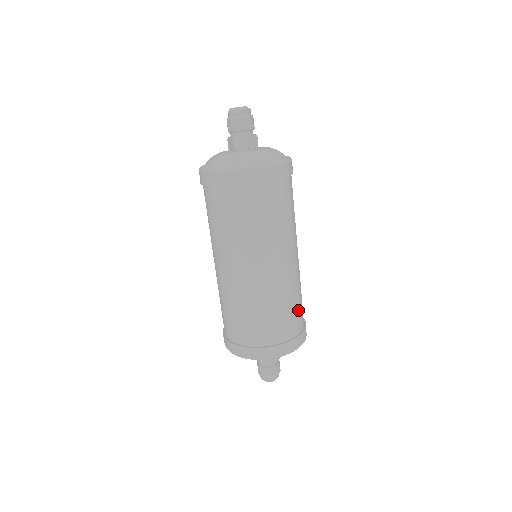
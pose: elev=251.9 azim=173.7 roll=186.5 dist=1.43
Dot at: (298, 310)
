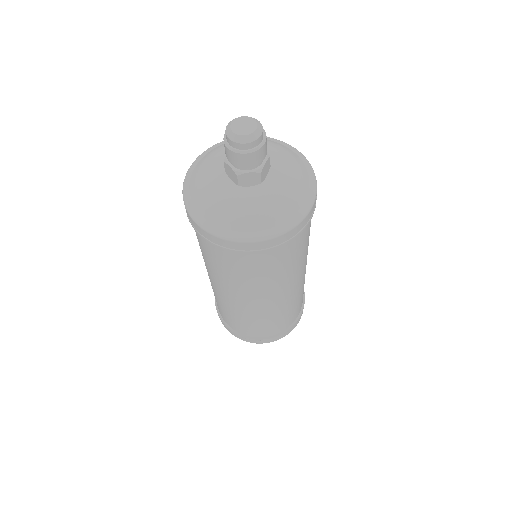
Dot at: (302, 296)
